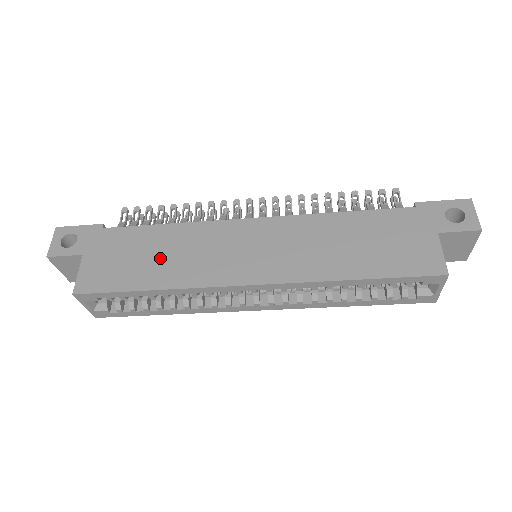
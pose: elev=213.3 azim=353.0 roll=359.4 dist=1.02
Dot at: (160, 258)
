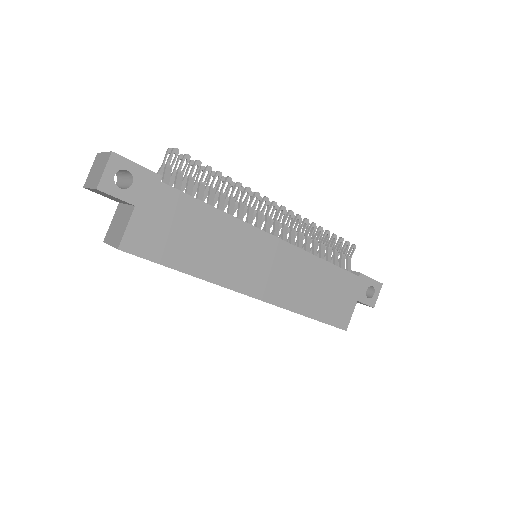
Dot at: (201, 244)
